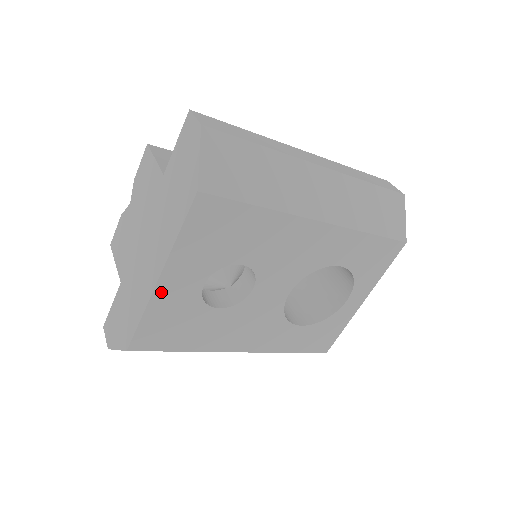
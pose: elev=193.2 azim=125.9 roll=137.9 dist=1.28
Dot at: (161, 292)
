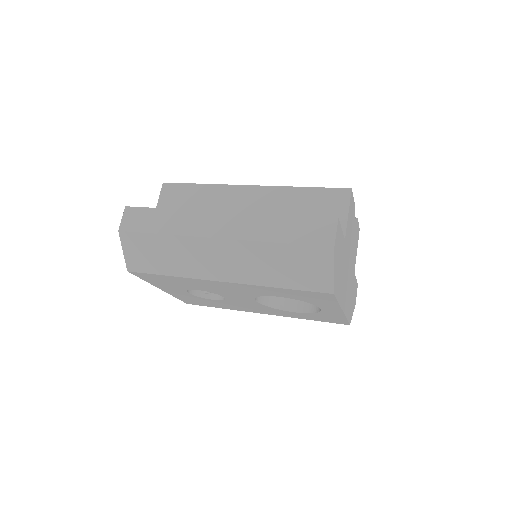
Dot at: (170, 292)
